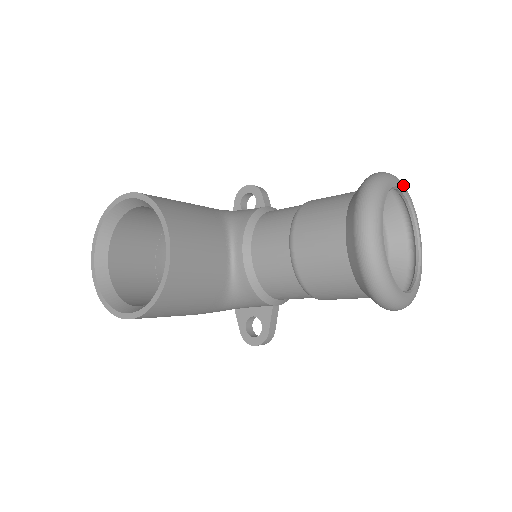
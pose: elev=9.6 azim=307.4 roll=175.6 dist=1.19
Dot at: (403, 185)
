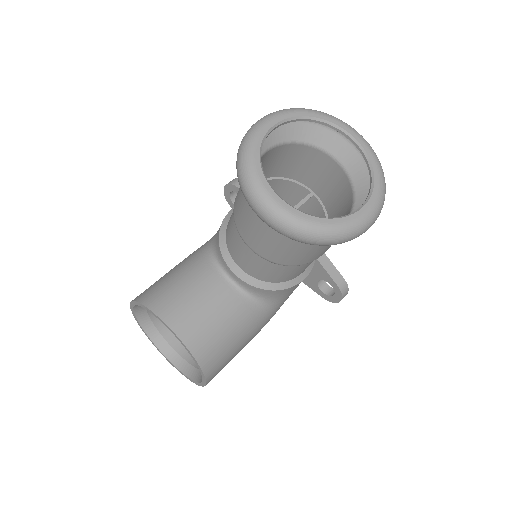
Dot at: (282, 114)
